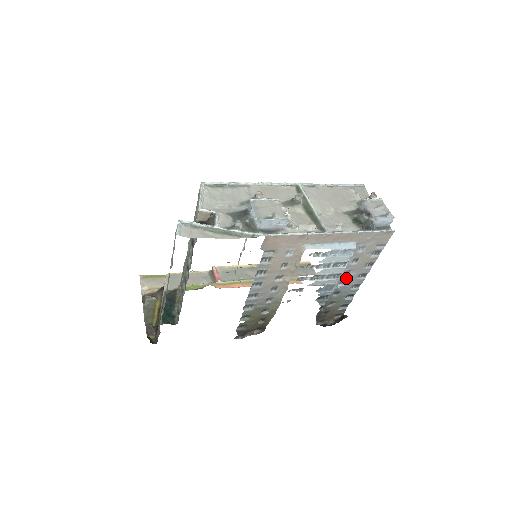
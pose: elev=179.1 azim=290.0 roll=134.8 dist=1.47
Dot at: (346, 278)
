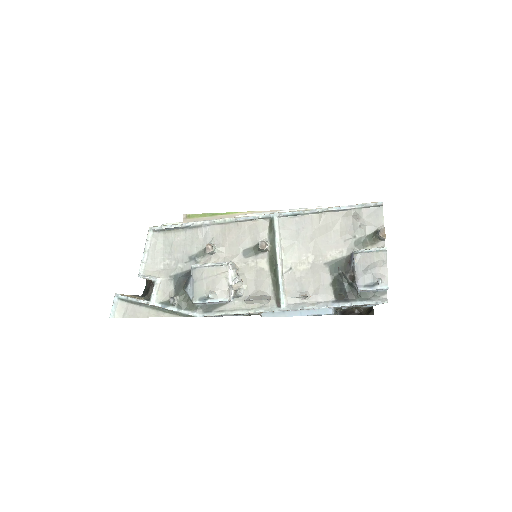
Dot at: occluded
